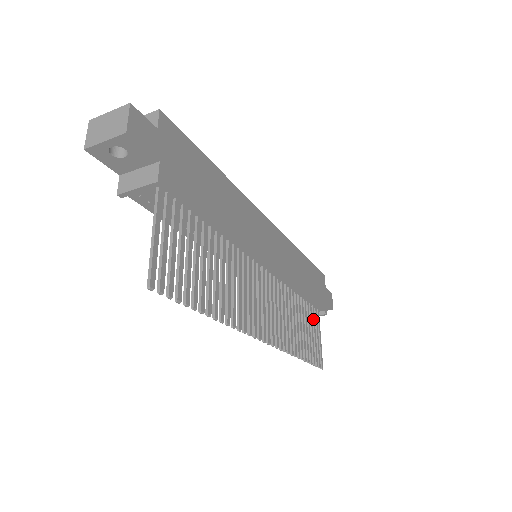
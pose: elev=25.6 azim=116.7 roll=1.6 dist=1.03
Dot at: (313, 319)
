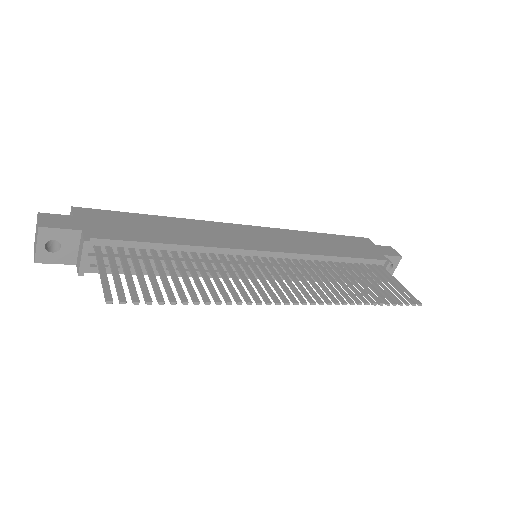
Dot at: (375, 273)
